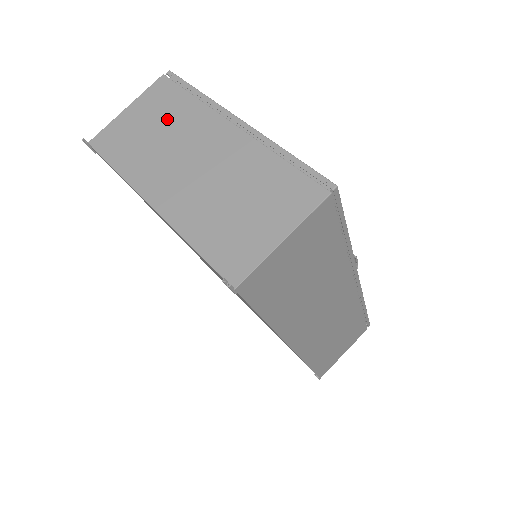
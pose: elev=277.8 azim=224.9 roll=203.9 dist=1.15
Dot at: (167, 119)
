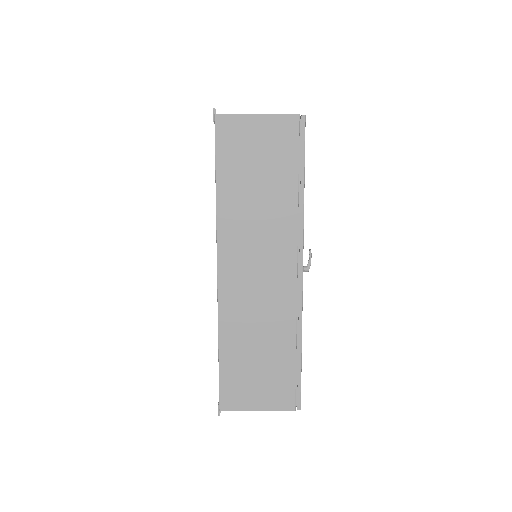
Dot at: occluded
